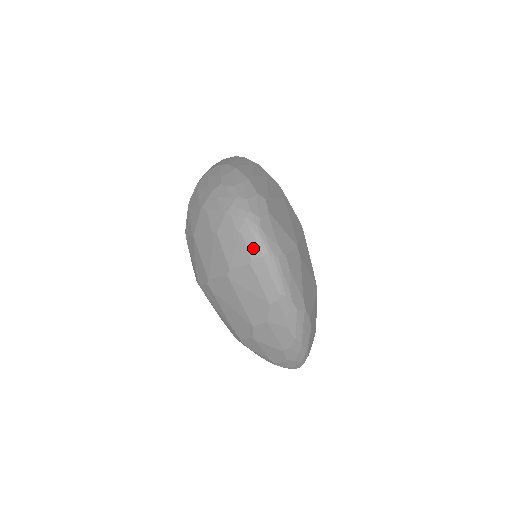
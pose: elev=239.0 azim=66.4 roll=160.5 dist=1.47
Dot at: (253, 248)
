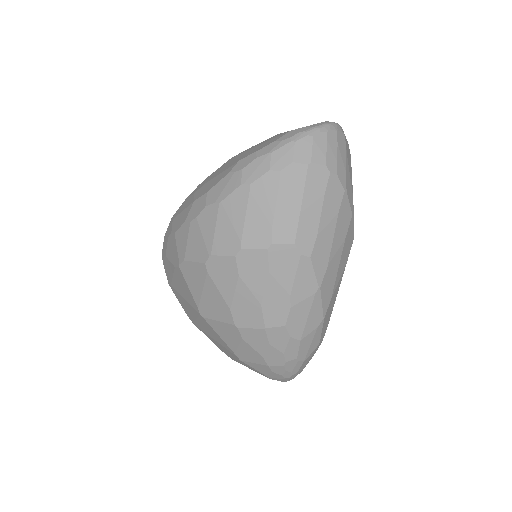
Dot at: occluded
